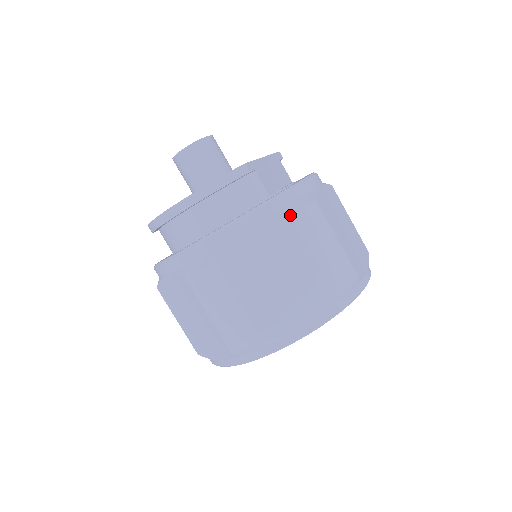
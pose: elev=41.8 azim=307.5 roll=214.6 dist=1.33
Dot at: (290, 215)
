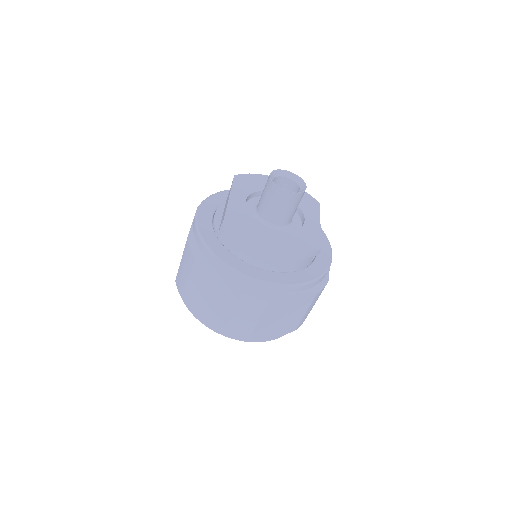
Dot at: (318, 293)
